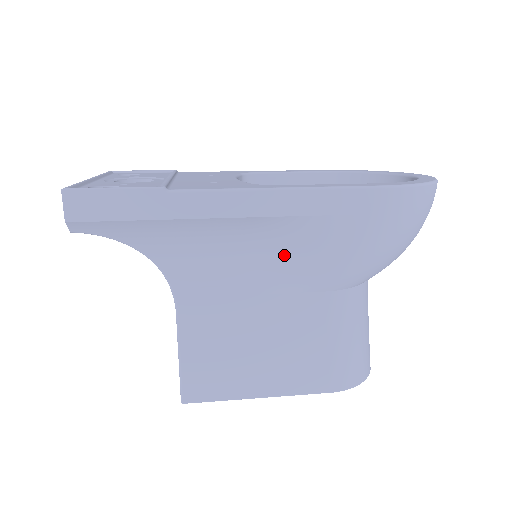
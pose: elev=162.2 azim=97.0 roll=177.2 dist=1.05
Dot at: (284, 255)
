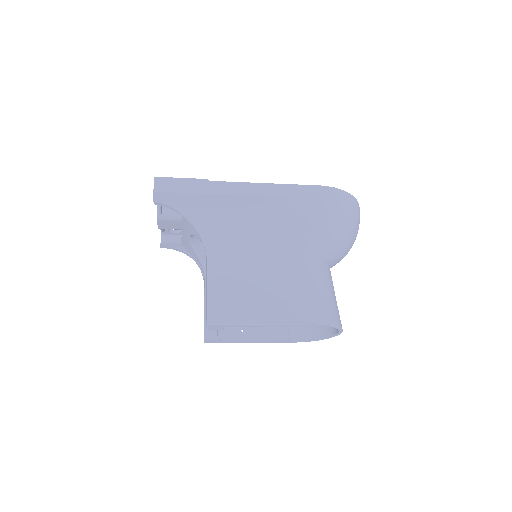
Dot at: (273, 226)
